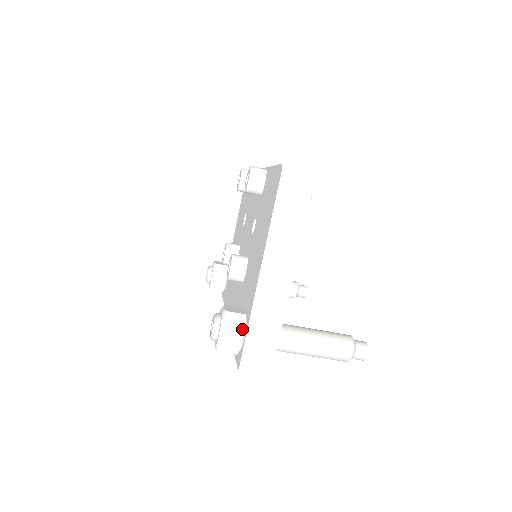
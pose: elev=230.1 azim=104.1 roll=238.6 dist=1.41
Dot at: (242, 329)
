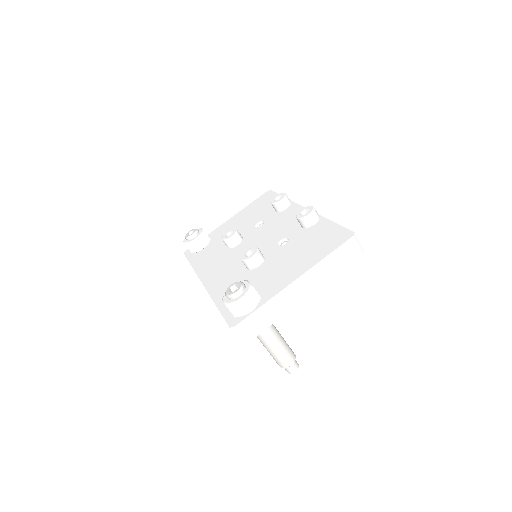
Dot at: (255, 305)
